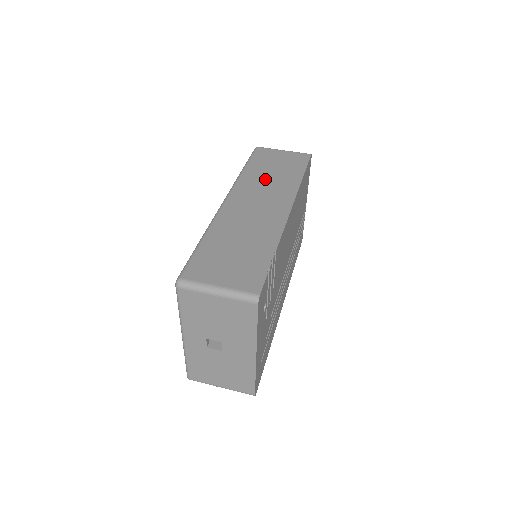
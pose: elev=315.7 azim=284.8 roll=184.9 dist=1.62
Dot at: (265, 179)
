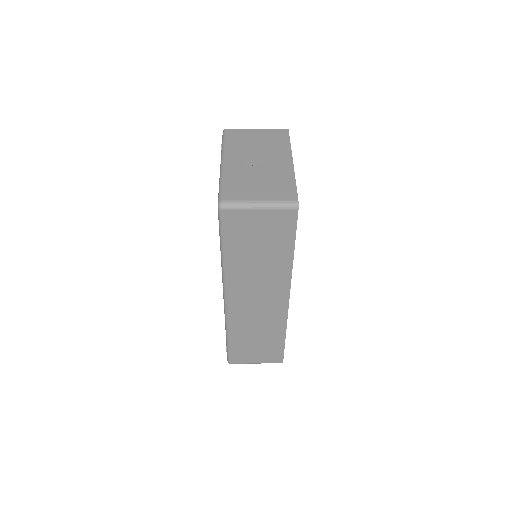
Dot at: occluded
